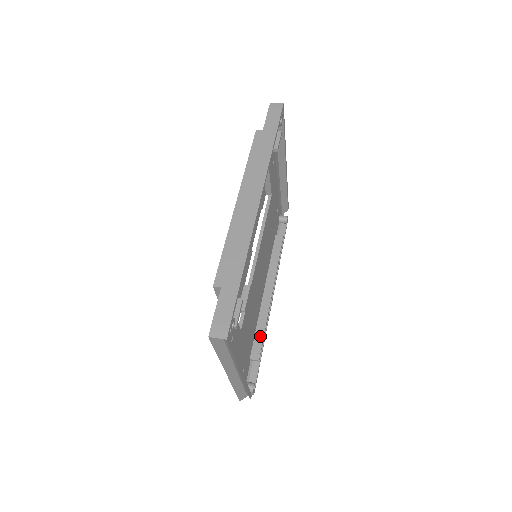
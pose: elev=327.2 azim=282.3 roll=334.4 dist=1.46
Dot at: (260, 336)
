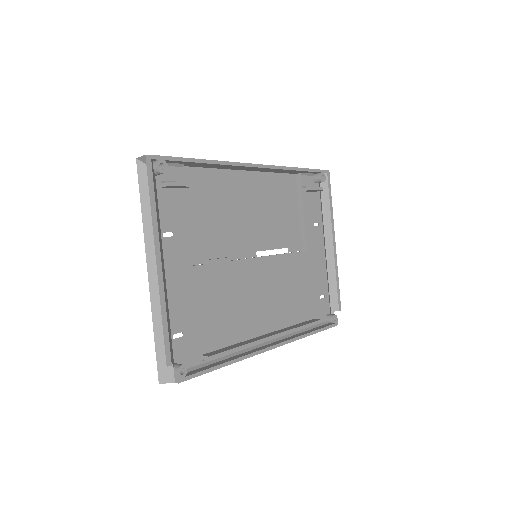
Dot at: (229, 348)
